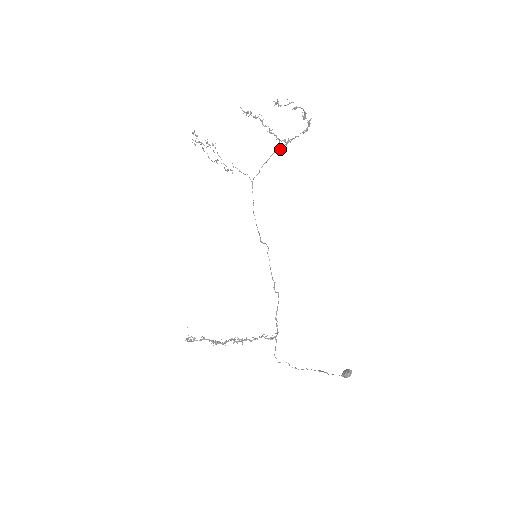
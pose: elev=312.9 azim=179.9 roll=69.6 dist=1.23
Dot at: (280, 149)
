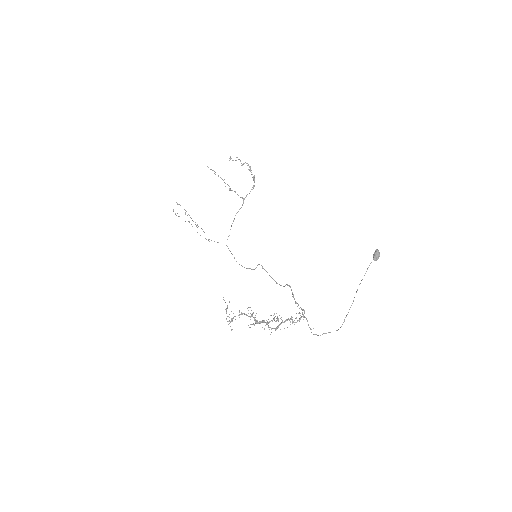
Dot at: occluded
